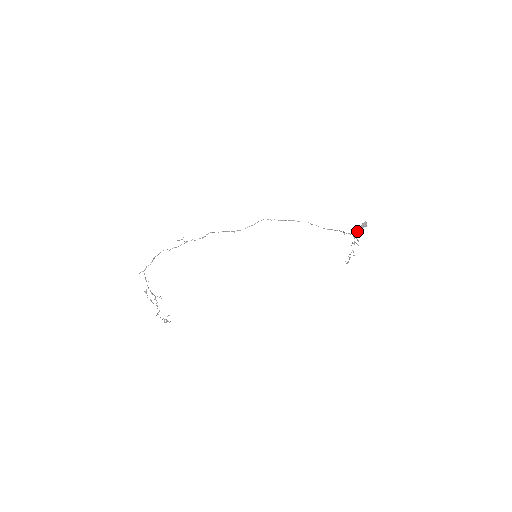
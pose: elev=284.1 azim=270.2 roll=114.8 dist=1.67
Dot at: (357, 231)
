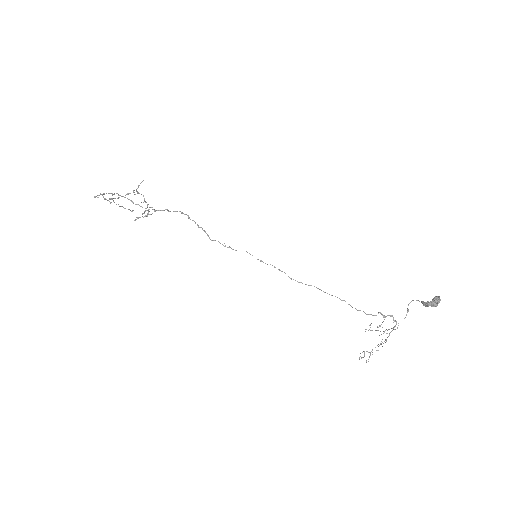
Dot at: (417, 300)
